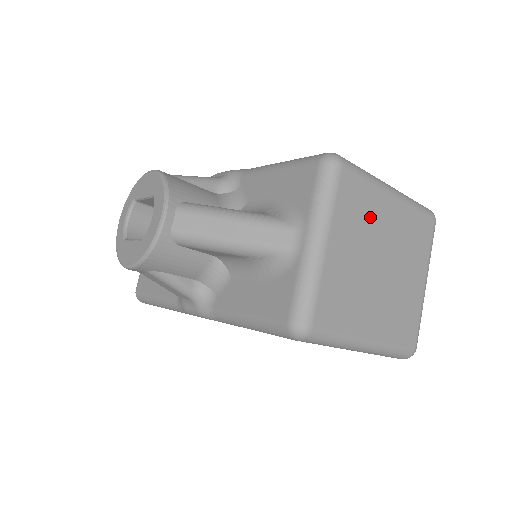
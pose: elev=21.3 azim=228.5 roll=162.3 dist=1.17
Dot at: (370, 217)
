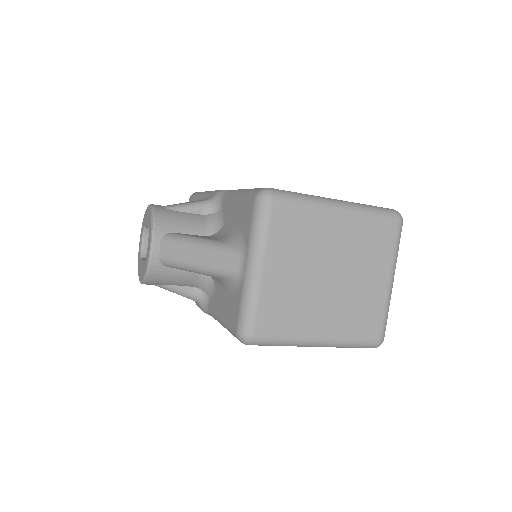
Dot at: (311, 237)
